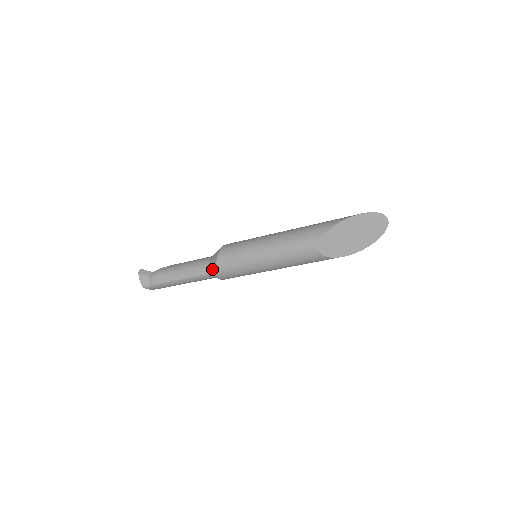
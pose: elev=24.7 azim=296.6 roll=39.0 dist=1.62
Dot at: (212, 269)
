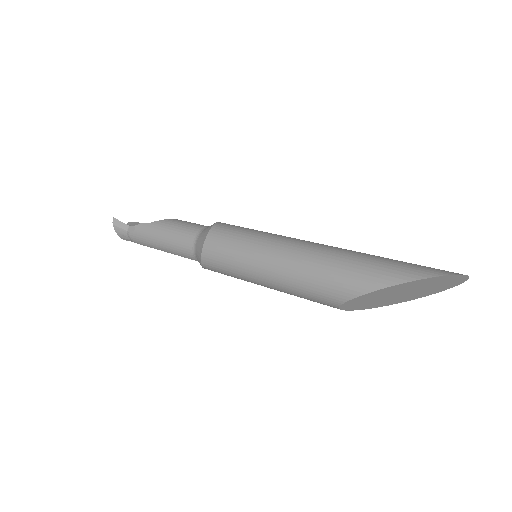
Dot at: (199, 262)
